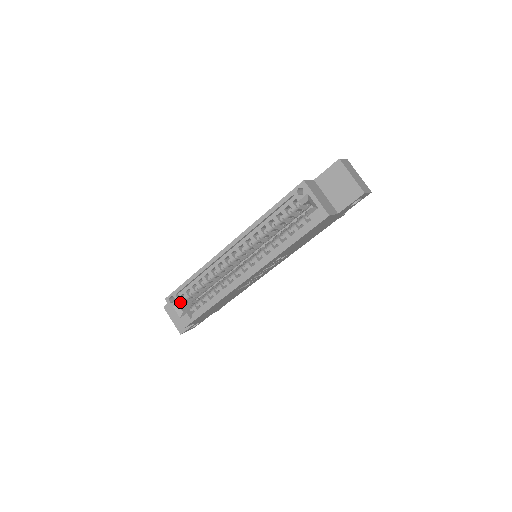
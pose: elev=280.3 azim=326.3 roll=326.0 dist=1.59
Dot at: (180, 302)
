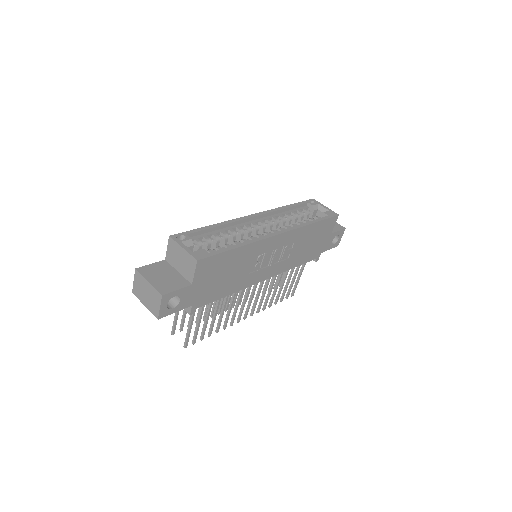
Dot at: (191, 242)
